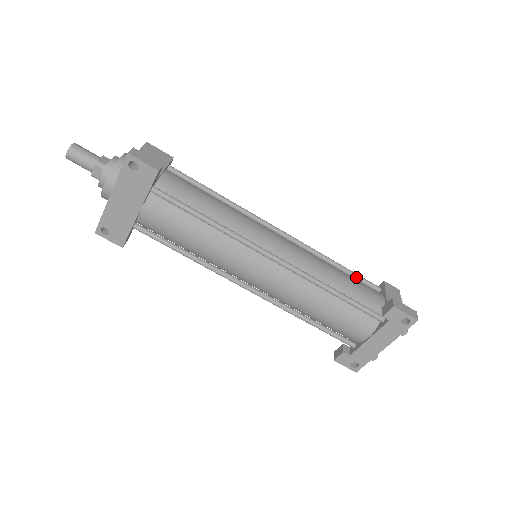
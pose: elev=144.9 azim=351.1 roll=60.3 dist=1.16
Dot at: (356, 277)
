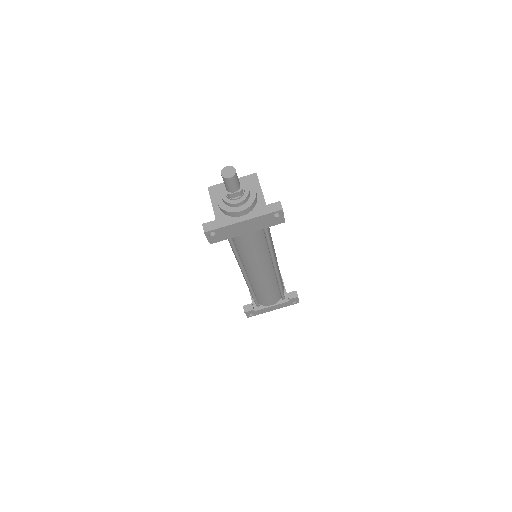
Dot at: occluded
